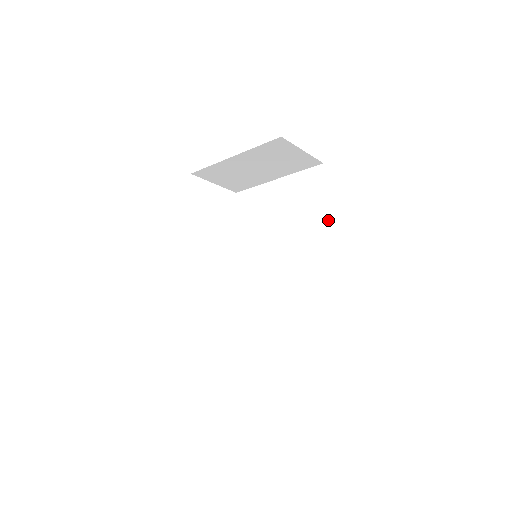
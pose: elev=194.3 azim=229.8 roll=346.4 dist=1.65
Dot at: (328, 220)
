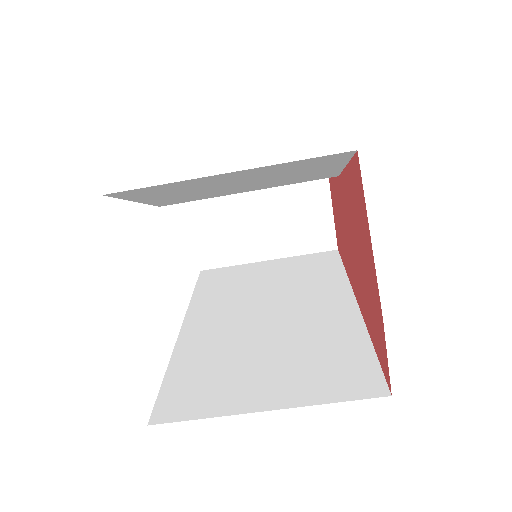
Dot at: (348, 280)
